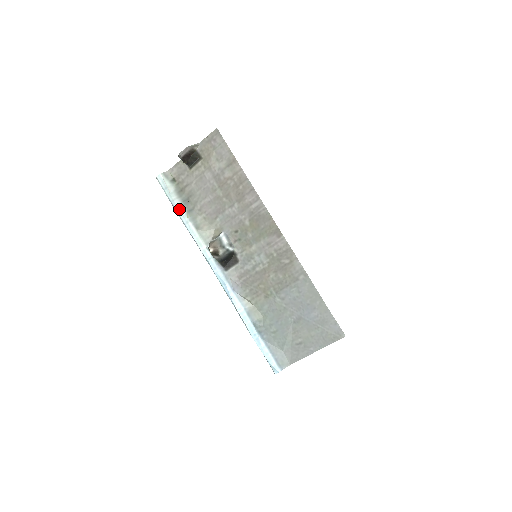
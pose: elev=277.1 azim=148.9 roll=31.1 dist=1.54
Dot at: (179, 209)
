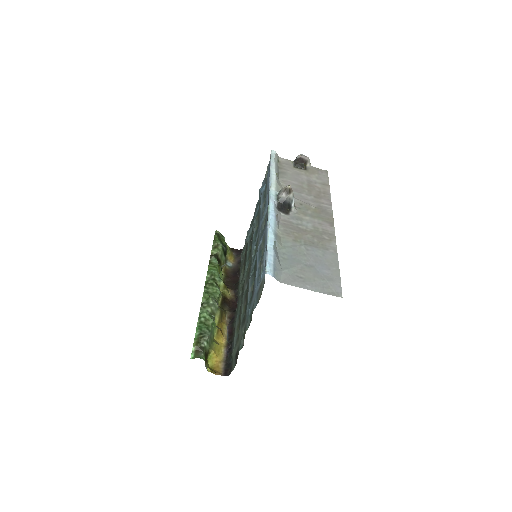
Dot at: (274, 167)
